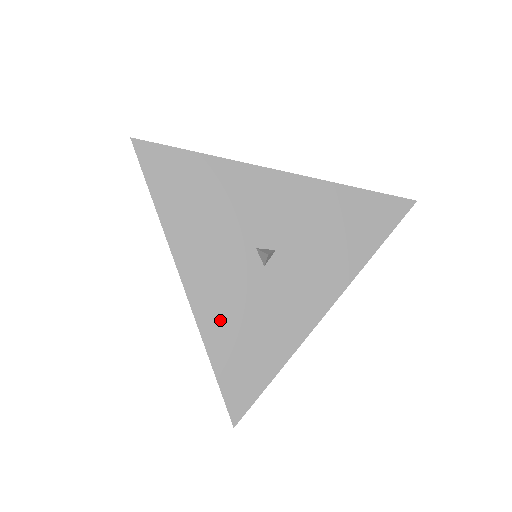
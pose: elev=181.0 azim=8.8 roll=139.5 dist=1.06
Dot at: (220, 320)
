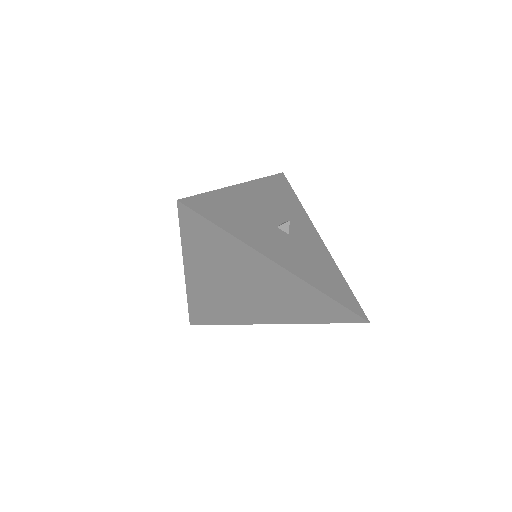
Dot at: (236, 200)
